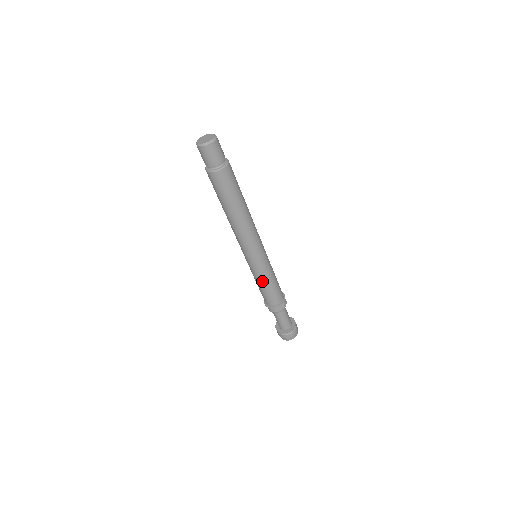
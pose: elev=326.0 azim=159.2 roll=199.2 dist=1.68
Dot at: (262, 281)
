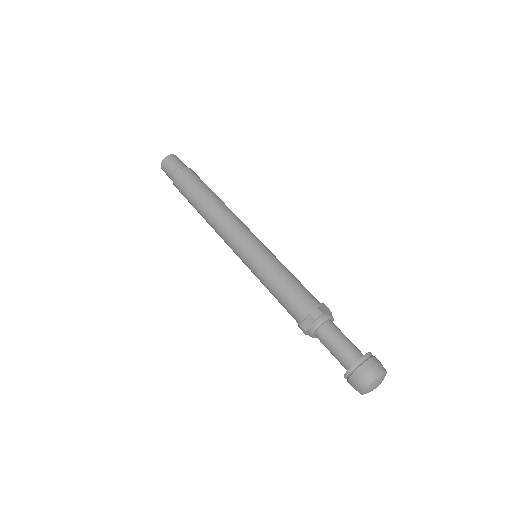
Dot at: (266, 284)
